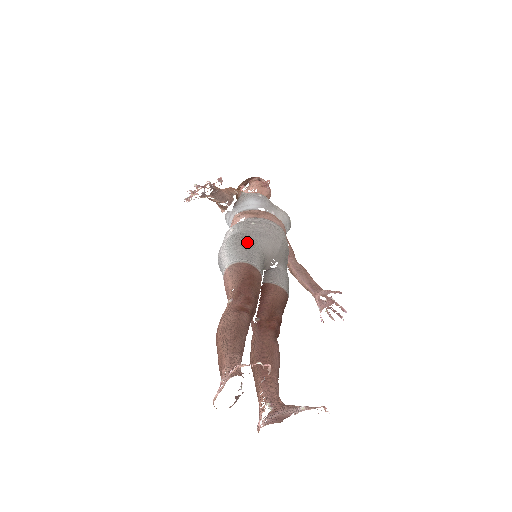
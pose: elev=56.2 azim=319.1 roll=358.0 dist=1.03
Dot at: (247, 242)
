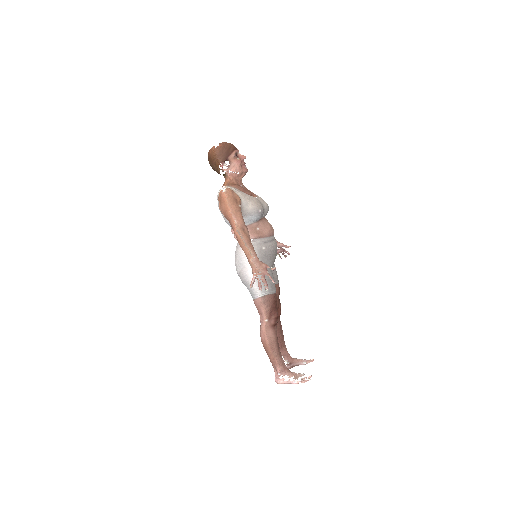
Dot at: occluded
